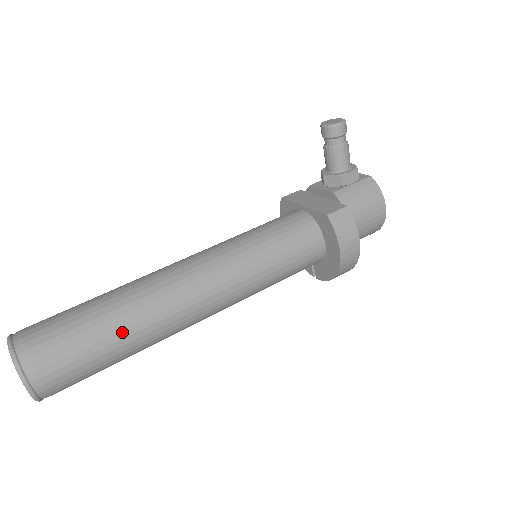
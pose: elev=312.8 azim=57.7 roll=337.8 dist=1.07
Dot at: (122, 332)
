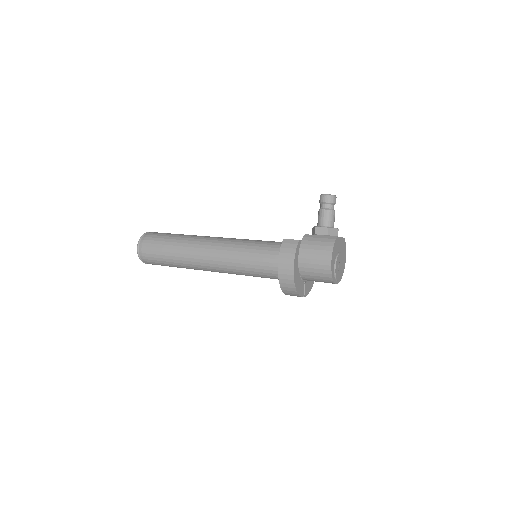
Dot at: (173, 246)
